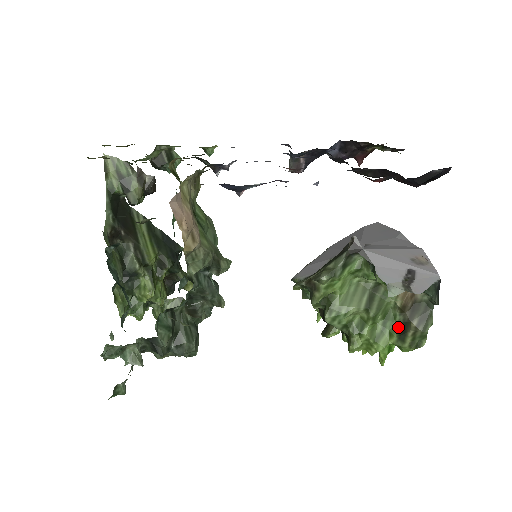
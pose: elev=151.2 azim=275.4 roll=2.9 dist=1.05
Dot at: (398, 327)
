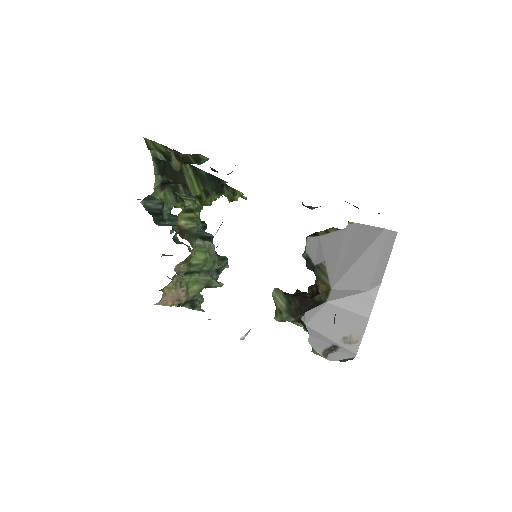
Dot at: occluded
